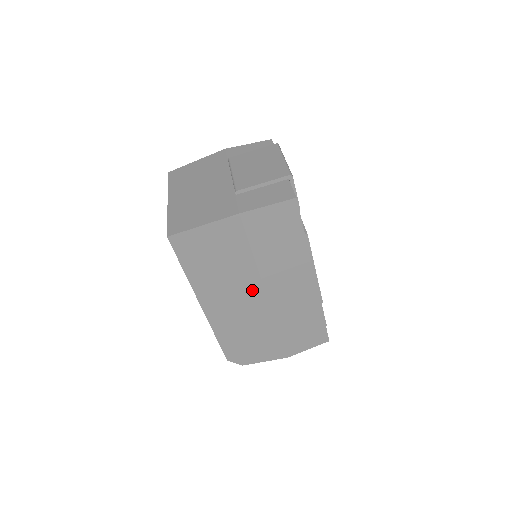
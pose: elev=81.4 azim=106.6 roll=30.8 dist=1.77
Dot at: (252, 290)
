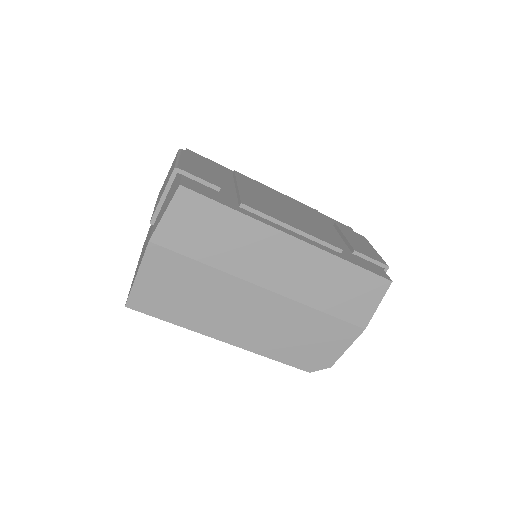
Dot at: (245, 294)
